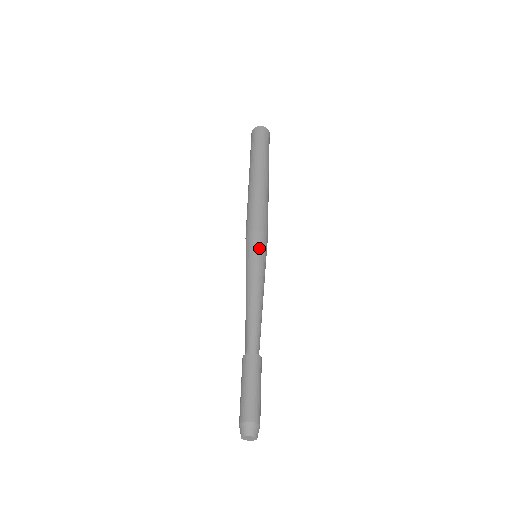
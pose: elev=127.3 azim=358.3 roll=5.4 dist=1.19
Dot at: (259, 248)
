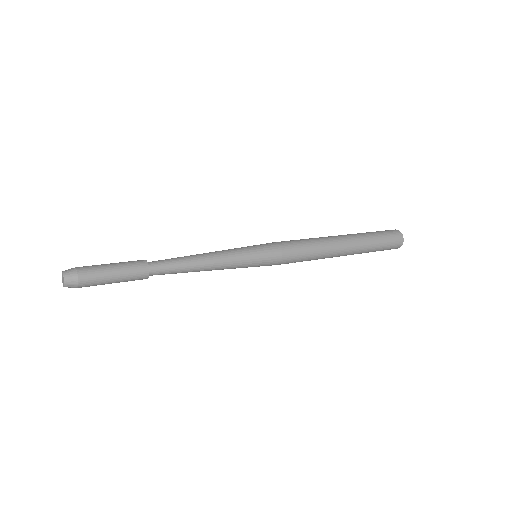
Dot at: (258, 245)
